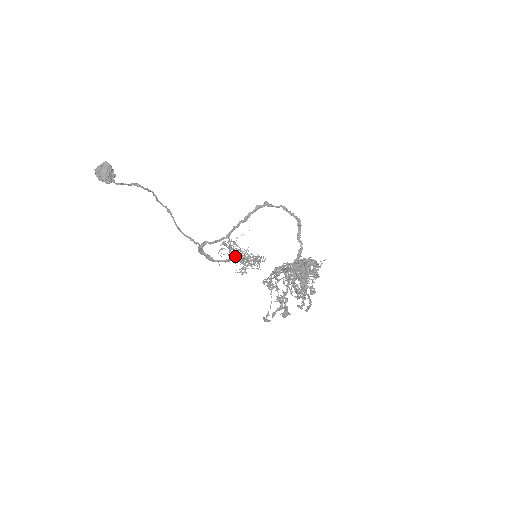
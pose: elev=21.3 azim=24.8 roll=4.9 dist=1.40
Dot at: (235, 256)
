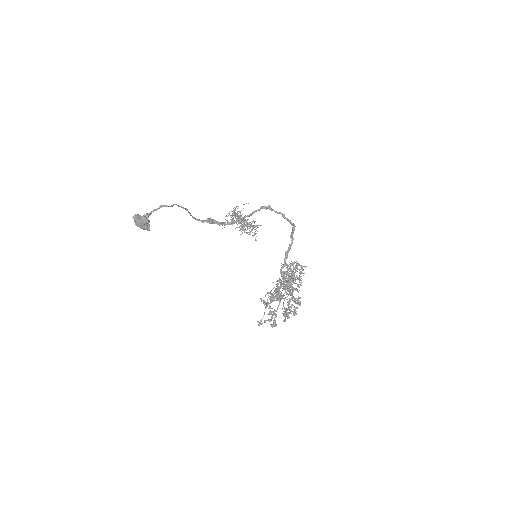
Dot at: occluded
